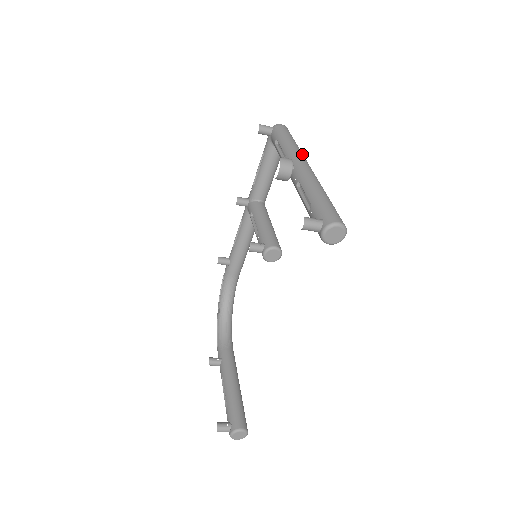
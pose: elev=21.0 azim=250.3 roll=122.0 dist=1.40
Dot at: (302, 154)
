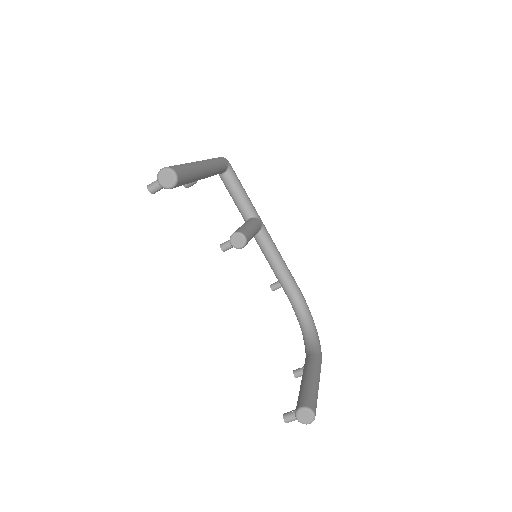
Dot at: occluded
